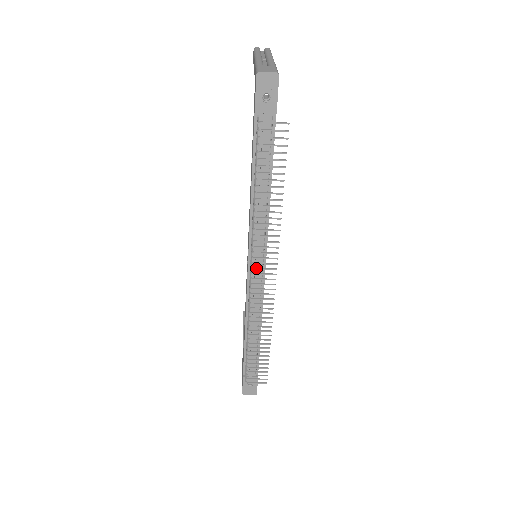
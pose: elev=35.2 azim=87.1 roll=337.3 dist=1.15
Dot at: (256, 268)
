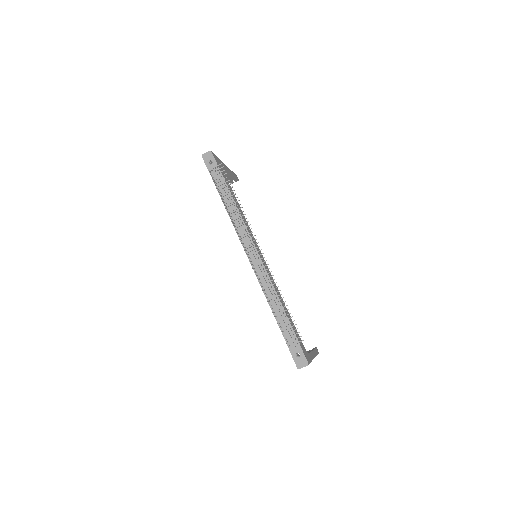
Dot at: (246, 248)
